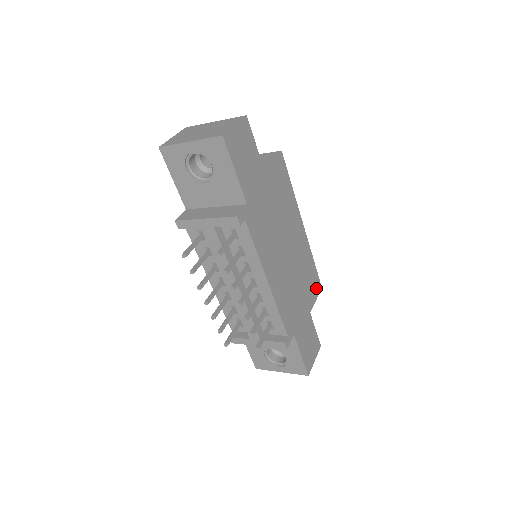
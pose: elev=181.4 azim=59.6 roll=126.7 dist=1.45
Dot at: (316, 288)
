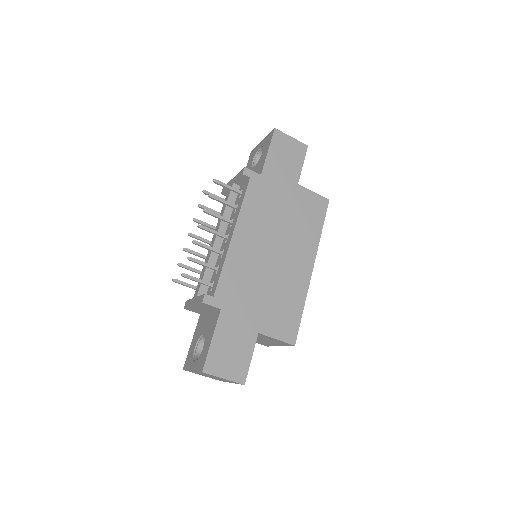
Dot at: (286, 332)
